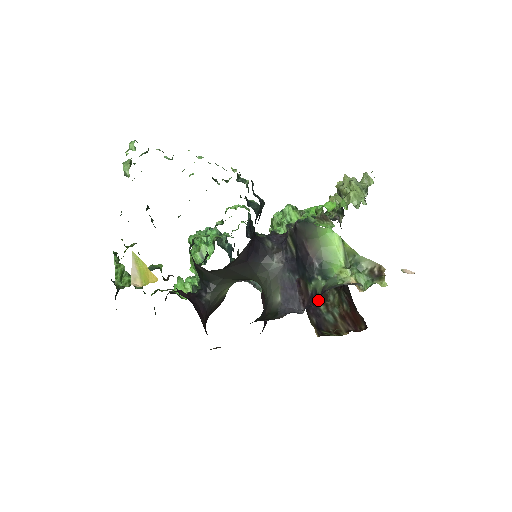
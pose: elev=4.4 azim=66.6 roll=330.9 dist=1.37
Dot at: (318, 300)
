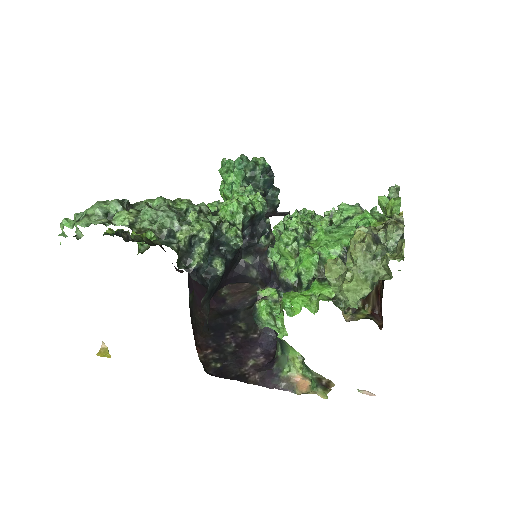
Dot at: occluded
